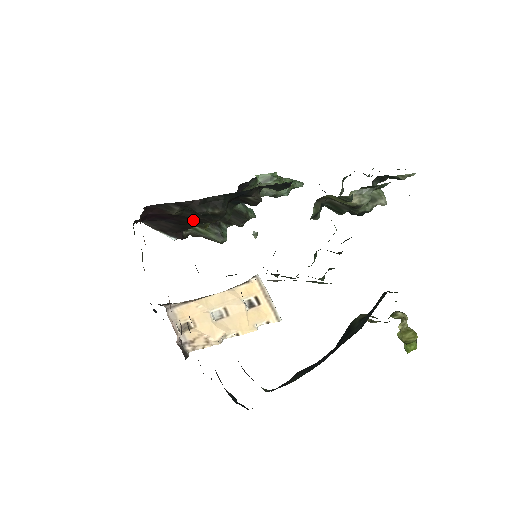
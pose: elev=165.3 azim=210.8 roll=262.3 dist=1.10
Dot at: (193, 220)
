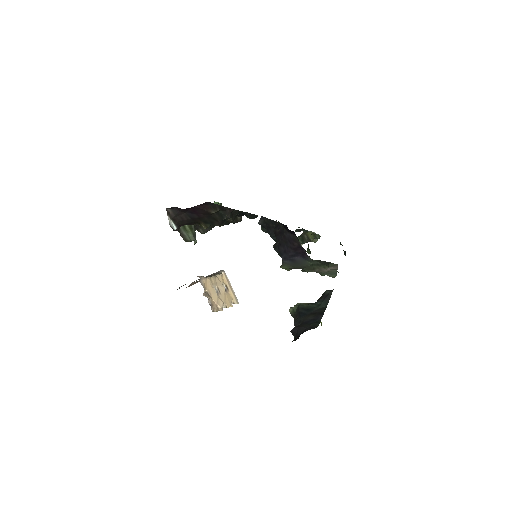
Dot at: (210, 220)
